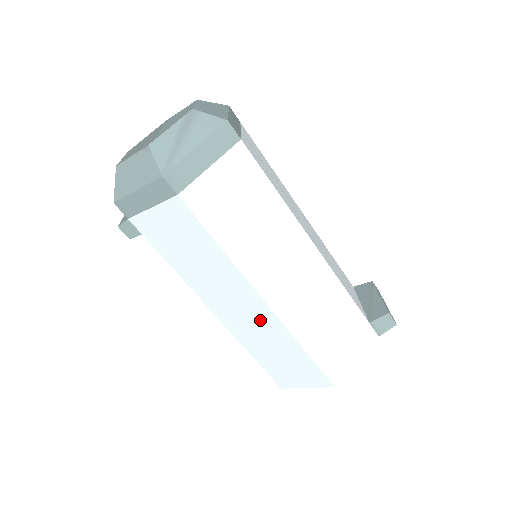
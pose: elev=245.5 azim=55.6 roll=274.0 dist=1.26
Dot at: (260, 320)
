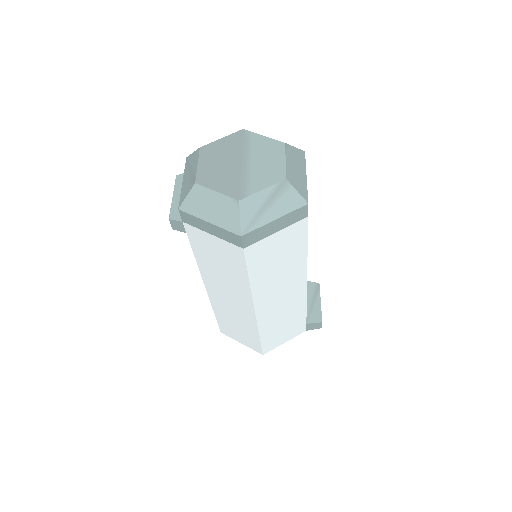
Dot at: (241, 312)
